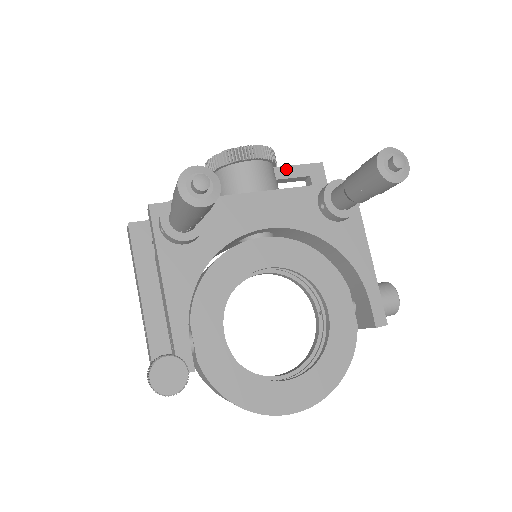
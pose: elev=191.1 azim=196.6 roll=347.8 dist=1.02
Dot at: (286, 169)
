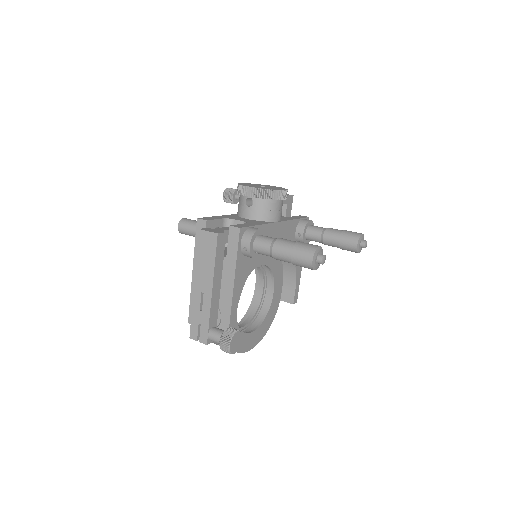
Dot at: occluded
